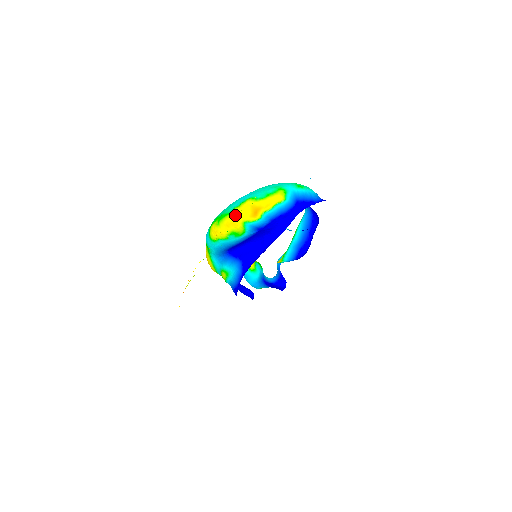
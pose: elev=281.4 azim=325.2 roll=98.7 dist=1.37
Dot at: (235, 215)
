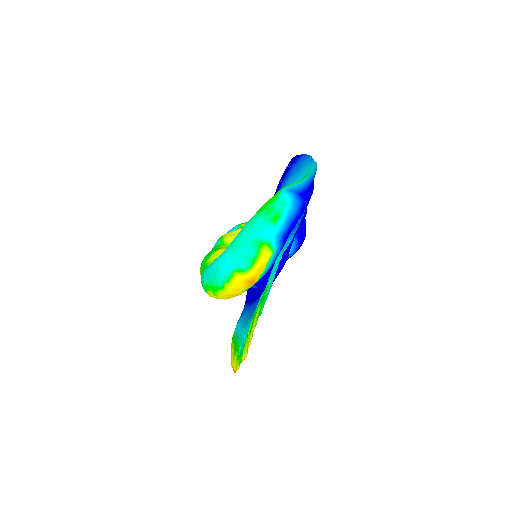
Dot at: (231, 291)
